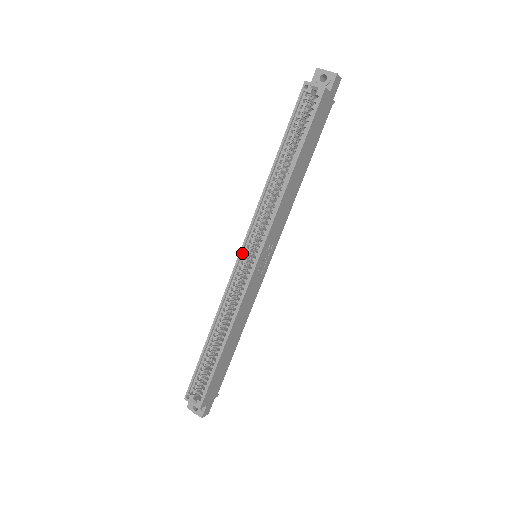
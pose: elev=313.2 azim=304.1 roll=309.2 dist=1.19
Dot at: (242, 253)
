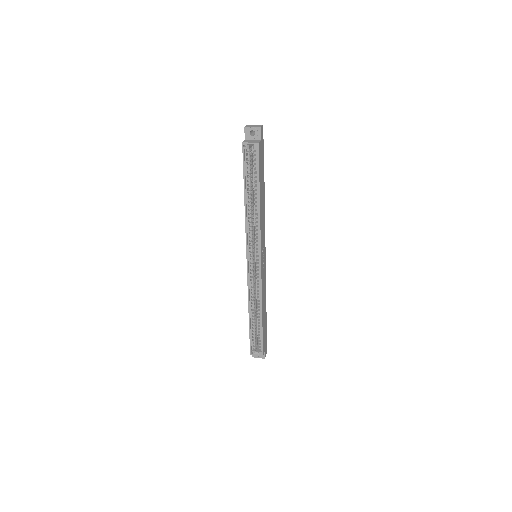
Dot at: (248, 261)
